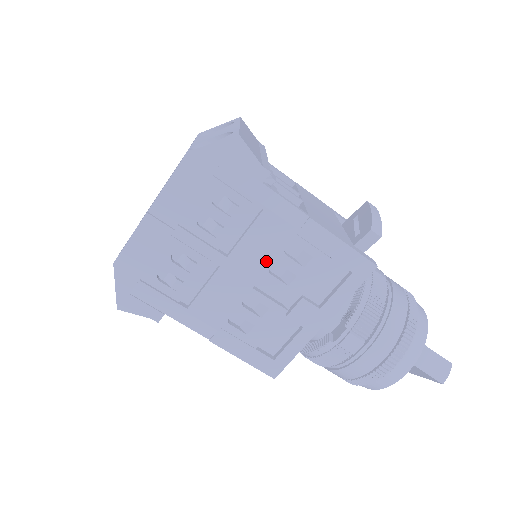
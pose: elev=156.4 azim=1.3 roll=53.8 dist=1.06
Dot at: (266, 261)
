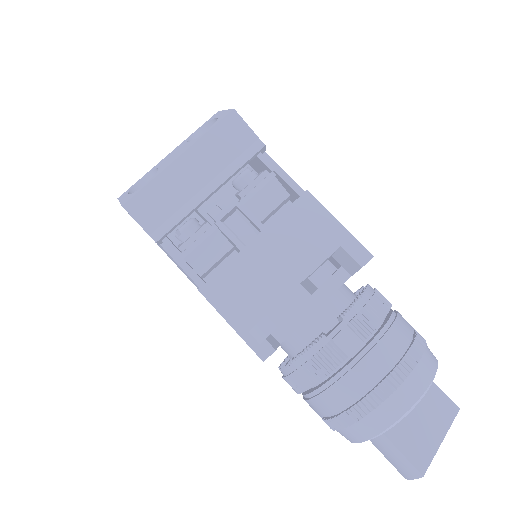
Dot at: occluded
